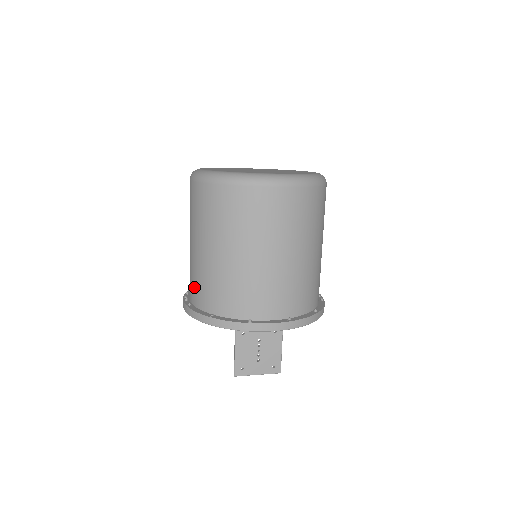
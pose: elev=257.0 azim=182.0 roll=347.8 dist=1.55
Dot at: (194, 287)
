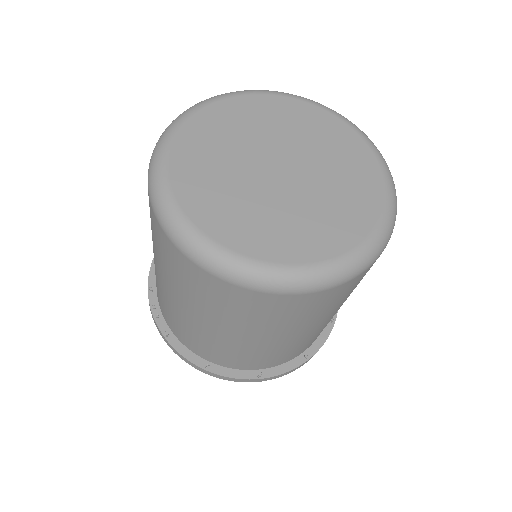
Dot at: (173, 324)
